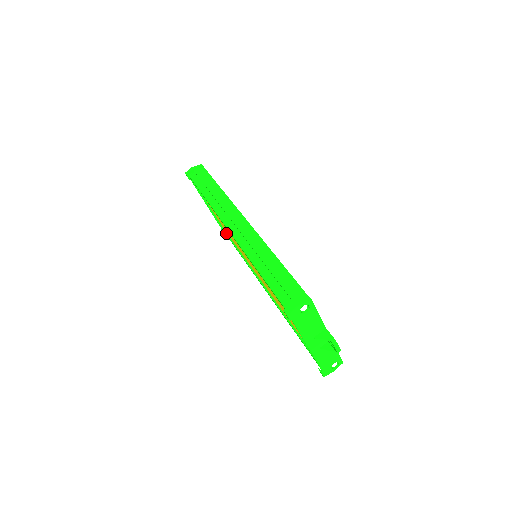
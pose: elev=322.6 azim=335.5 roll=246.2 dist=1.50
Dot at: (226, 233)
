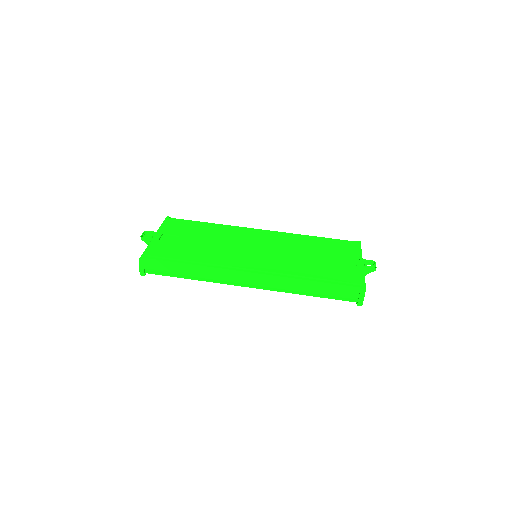
Dot at: occluded
